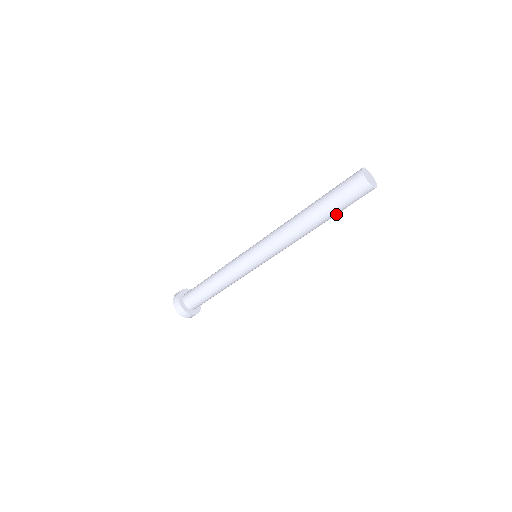
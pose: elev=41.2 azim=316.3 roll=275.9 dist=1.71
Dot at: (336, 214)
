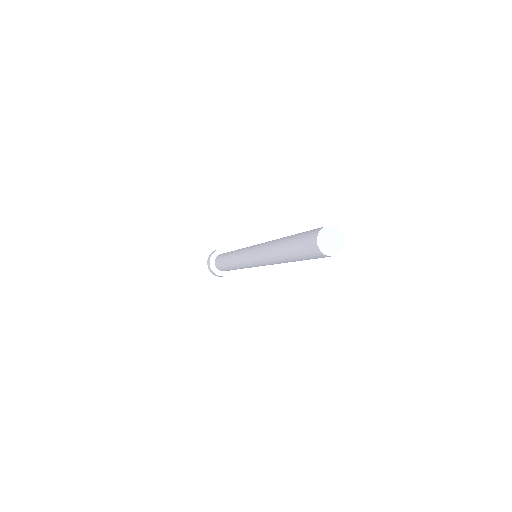
Dot at: occluded
